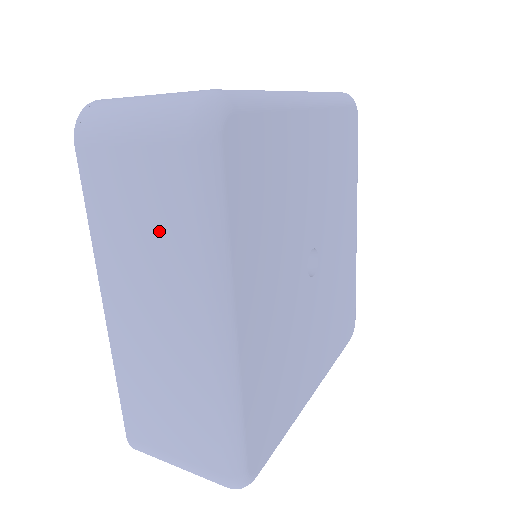
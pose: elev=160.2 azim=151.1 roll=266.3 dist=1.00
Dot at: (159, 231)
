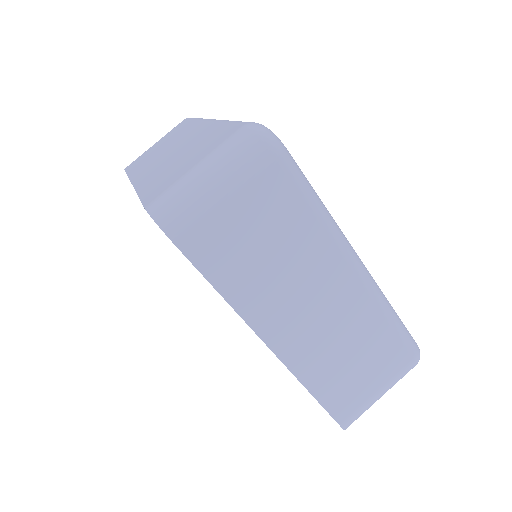
Dot at: (286, 241)
